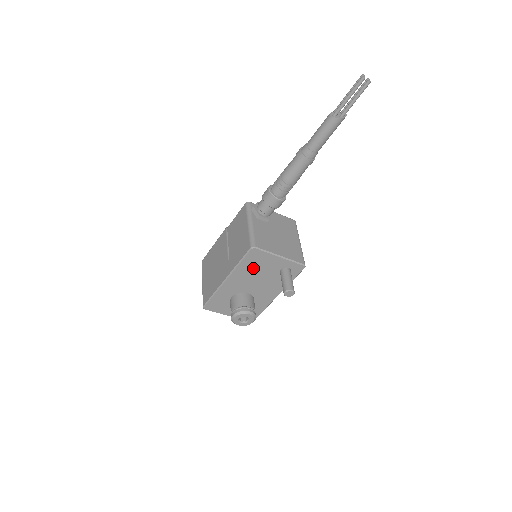
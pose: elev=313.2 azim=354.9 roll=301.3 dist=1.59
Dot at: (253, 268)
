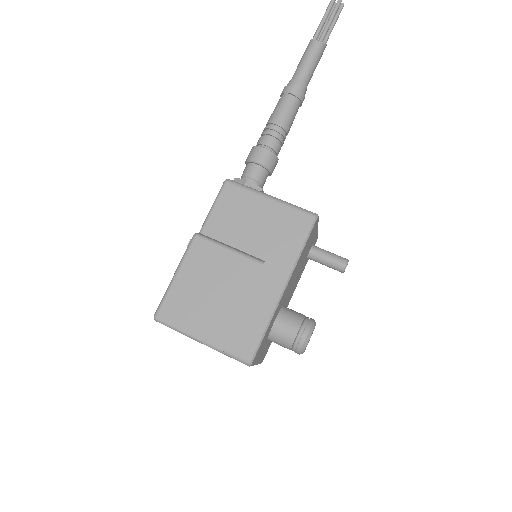
Dot at: (303, 255)
